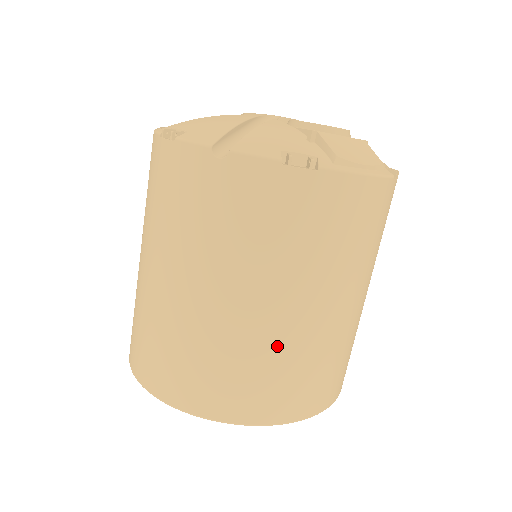
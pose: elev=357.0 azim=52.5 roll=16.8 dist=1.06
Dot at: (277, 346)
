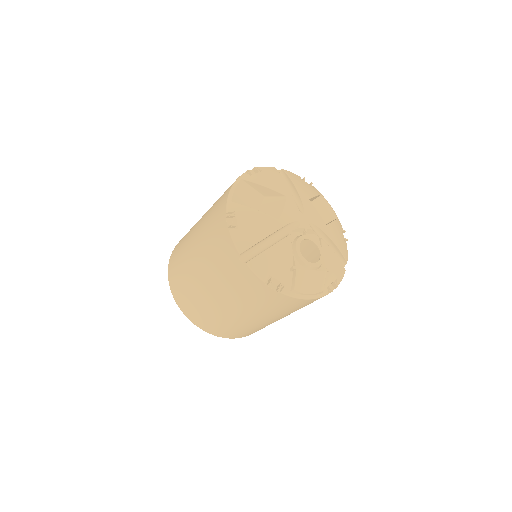
Dot at: (230, 321)
